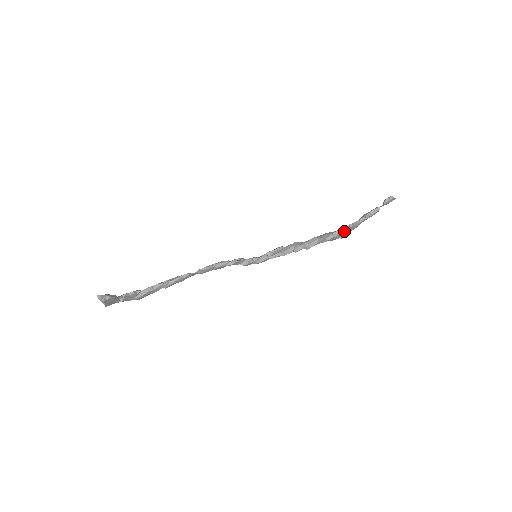
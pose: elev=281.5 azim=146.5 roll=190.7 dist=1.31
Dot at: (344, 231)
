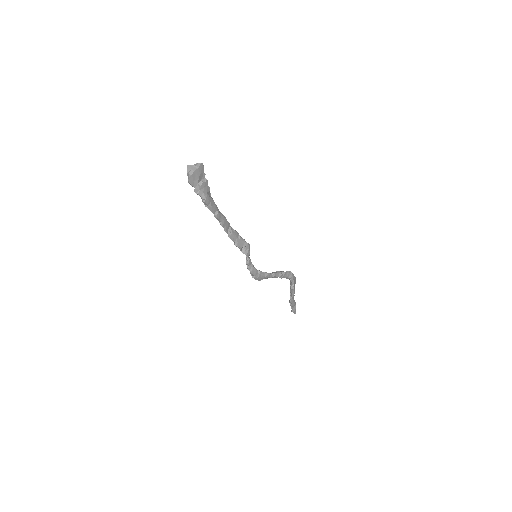
Dot at: (295, 280)
